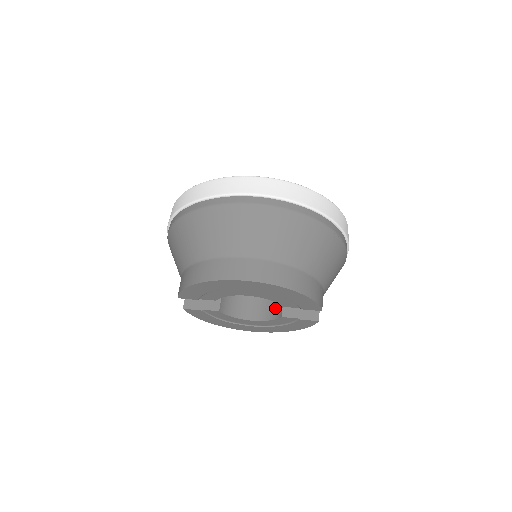
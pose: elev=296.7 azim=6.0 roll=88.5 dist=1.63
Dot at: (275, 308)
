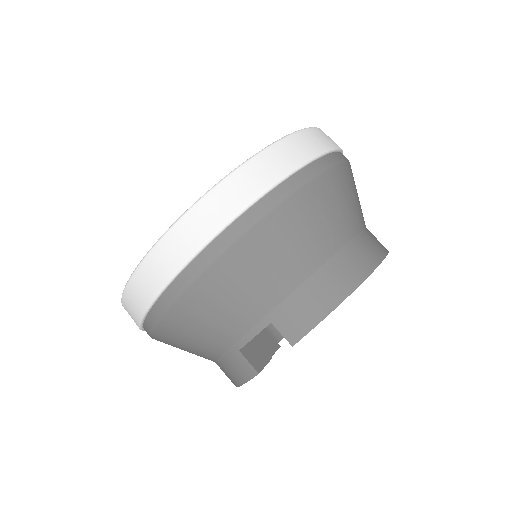
Dot at: occluded
